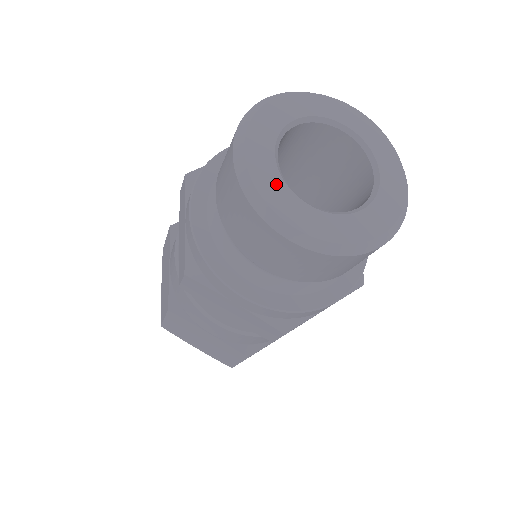
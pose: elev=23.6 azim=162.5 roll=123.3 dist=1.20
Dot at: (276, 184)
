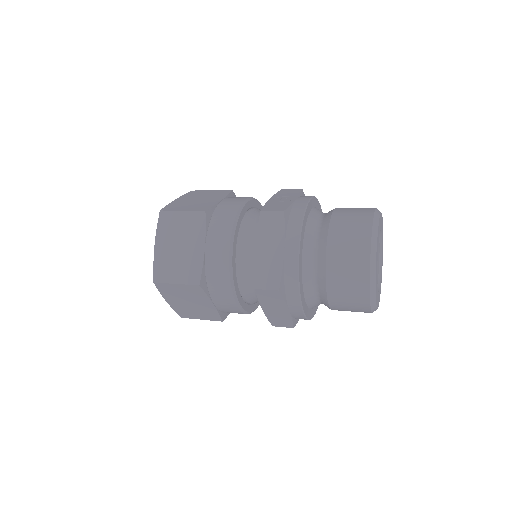
Dot at: occluded
